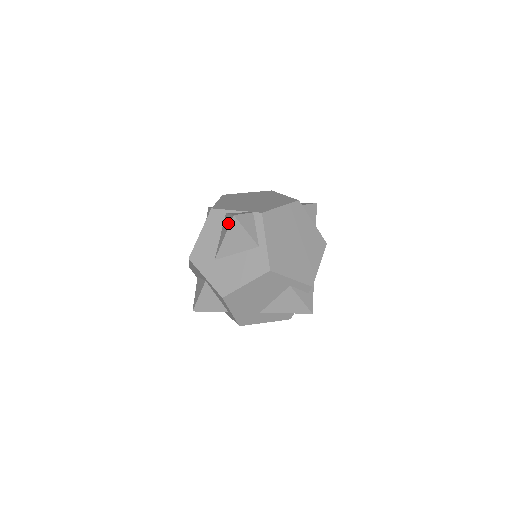
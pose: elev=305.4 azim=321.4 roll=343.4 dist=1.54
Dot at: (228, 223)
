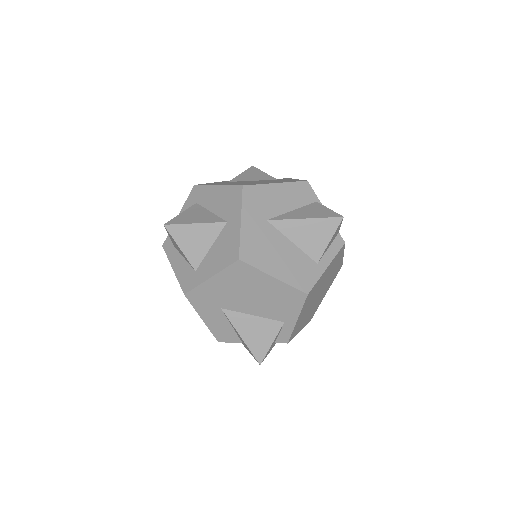
Dot at: (324, 214)
